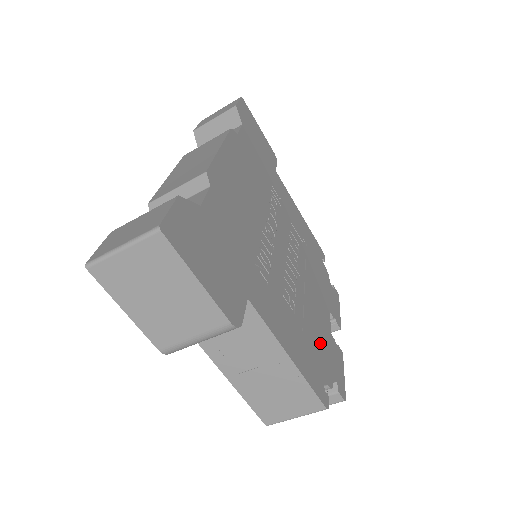
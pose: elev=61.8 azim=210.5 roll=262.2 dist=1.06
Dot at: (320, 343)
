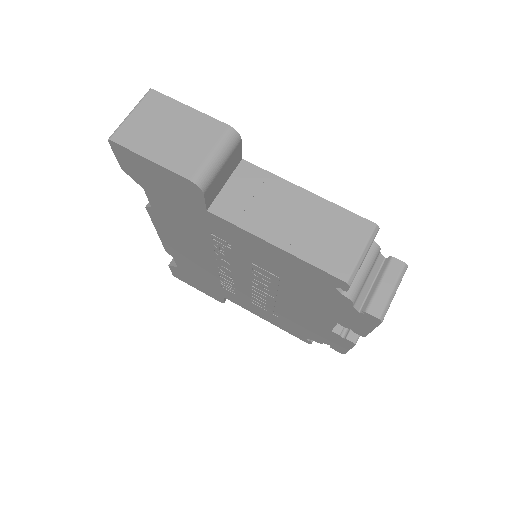
Dot at: occluded
